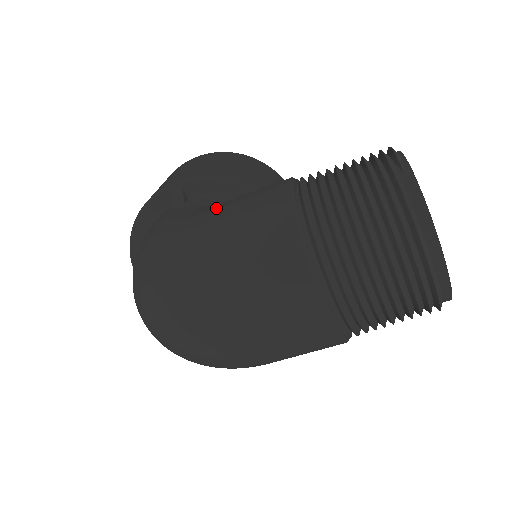
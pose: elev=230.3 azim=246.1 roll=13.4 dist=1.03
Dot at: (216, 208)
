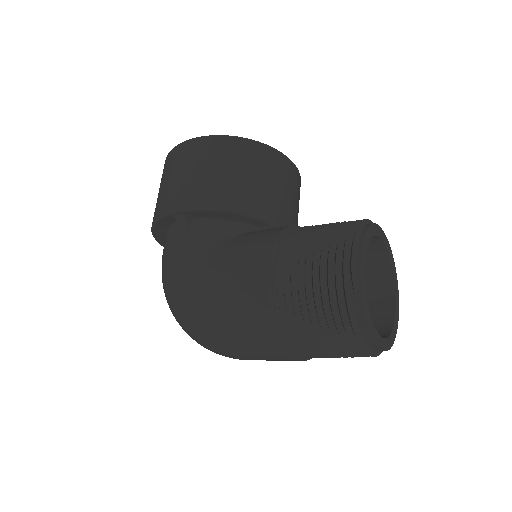
Dot at: (214, 272)
